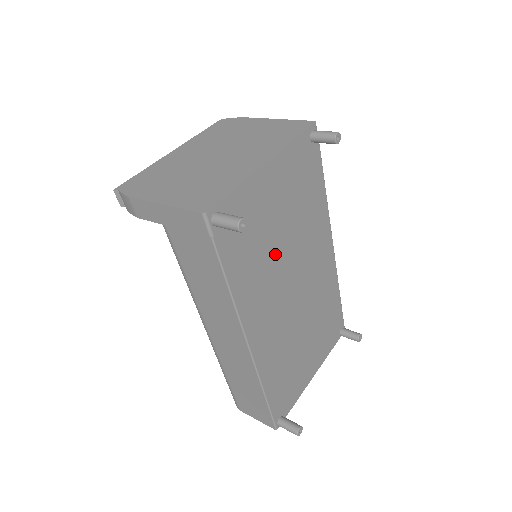
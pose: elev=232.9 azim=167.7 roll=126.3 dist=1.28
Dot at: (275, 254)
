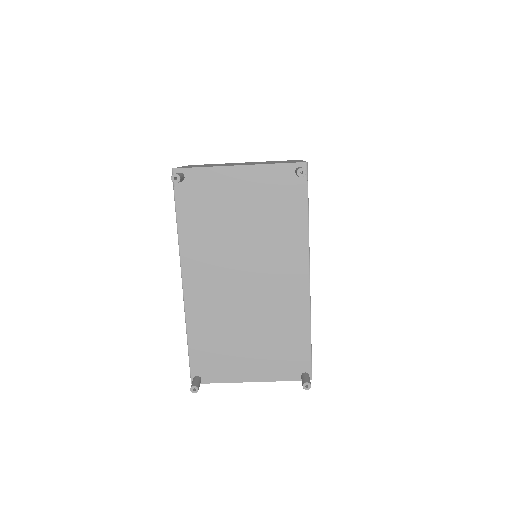
Dot at: (230, 236)
